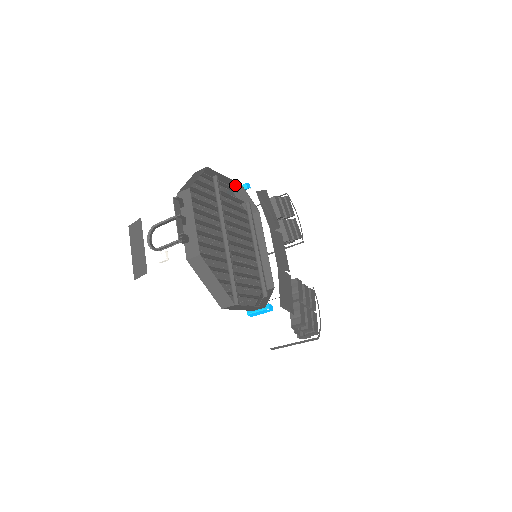
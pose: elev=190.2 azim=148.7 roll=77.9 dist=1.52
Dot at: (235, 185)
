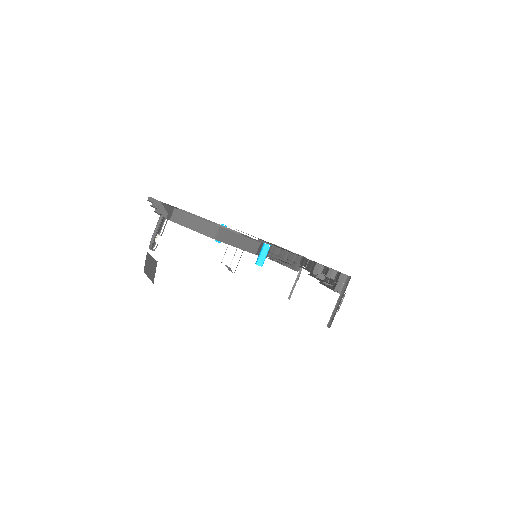
Dot at: occluded
